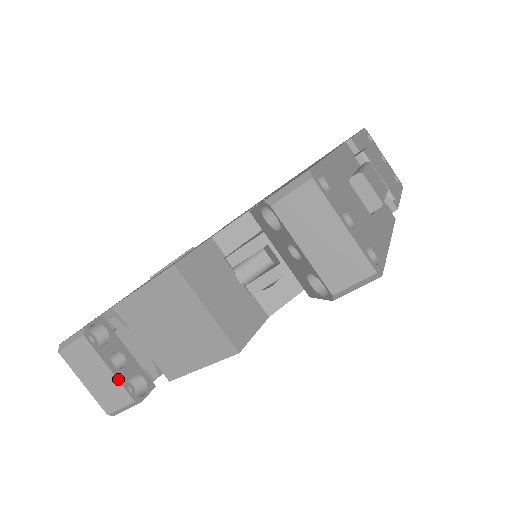
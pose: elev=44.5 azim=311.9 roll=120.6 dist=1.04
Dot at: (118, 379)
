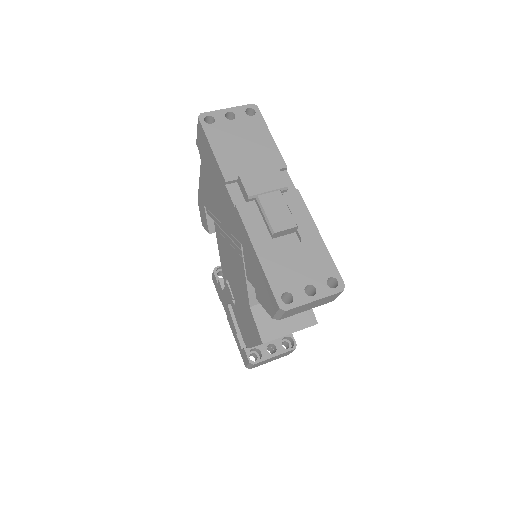
Dot at: (281, 354)
